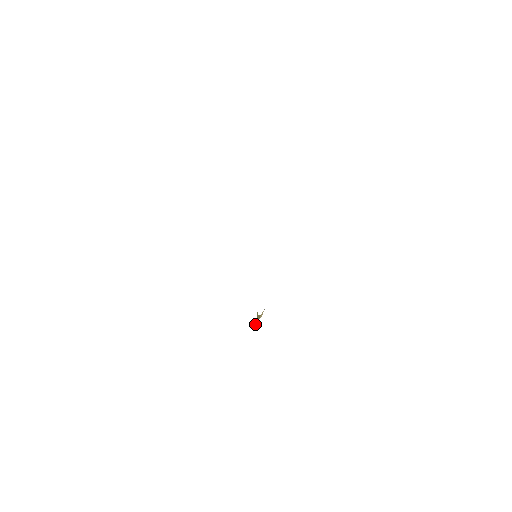
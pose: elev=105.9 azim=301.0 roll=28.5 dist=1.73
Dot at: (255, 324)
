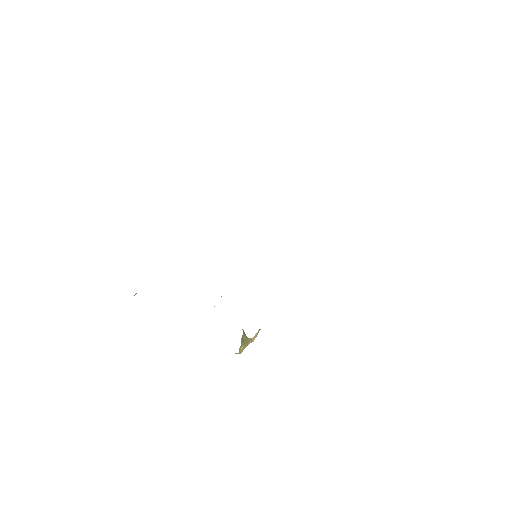
Dot at: (241, 350)
